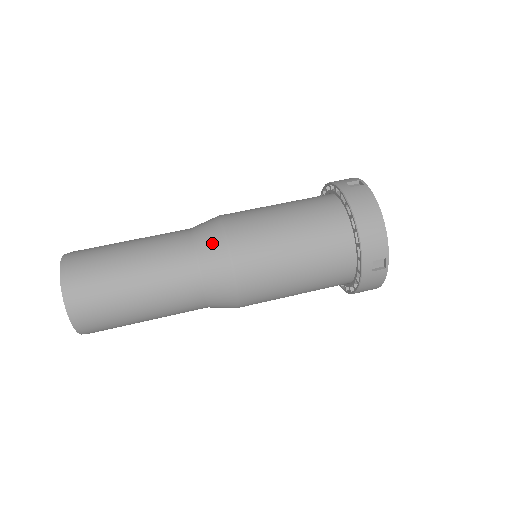
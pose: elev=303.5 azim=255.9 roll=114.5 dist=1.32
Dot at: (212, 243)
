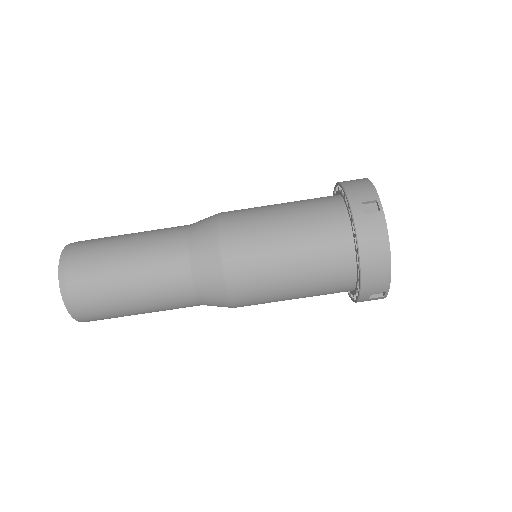
Dot at: (207, 266)
